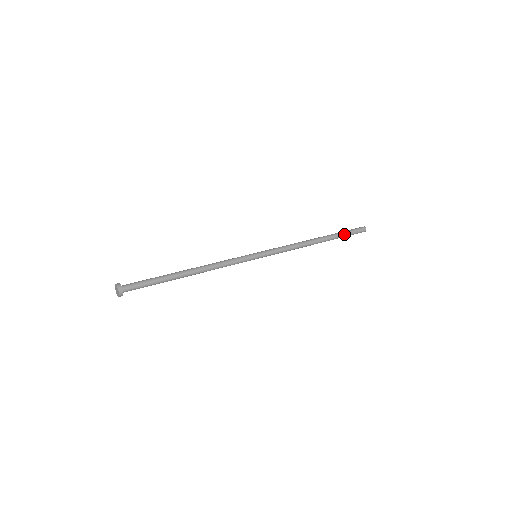
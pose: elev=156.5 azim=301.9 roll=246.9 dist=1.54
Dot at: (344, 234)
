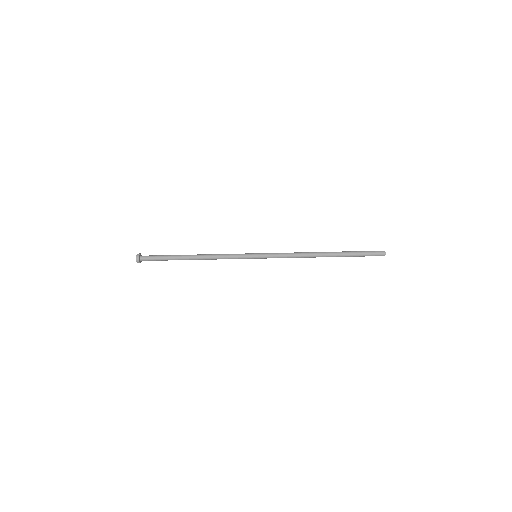
Dot at: (356, 253)
